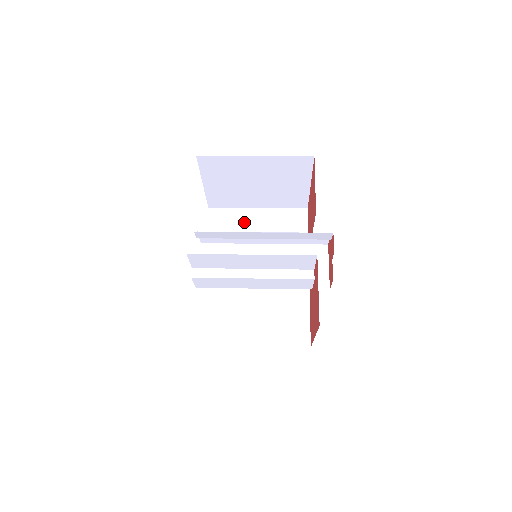
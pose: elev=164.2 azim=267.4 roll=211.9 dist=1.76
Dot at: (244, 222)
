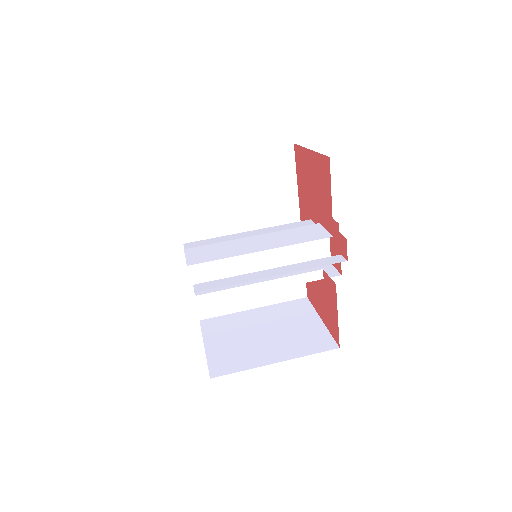
Dot at: (219, 177)
